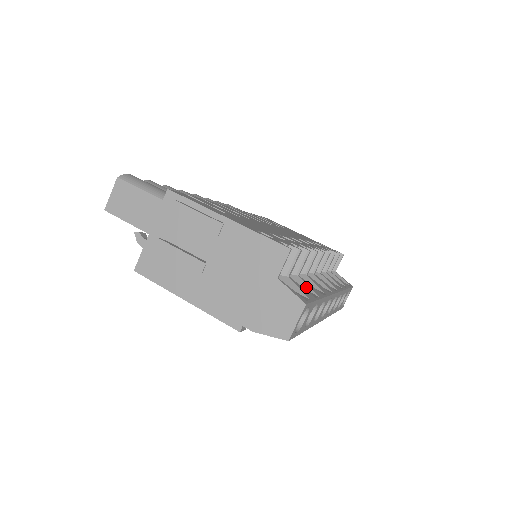
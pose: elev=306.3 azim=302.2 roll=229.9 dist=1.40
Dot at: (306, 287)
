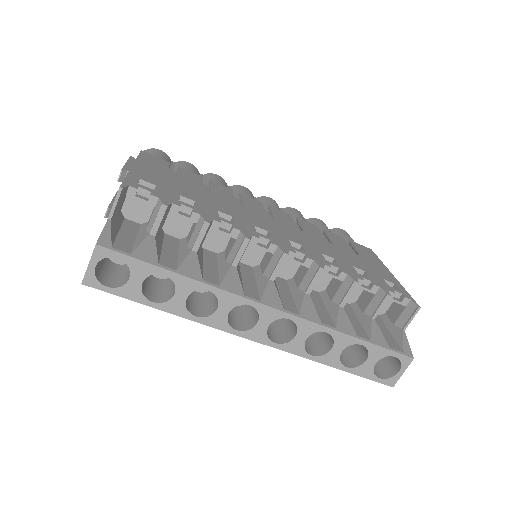
Dot at: (181, 260)
